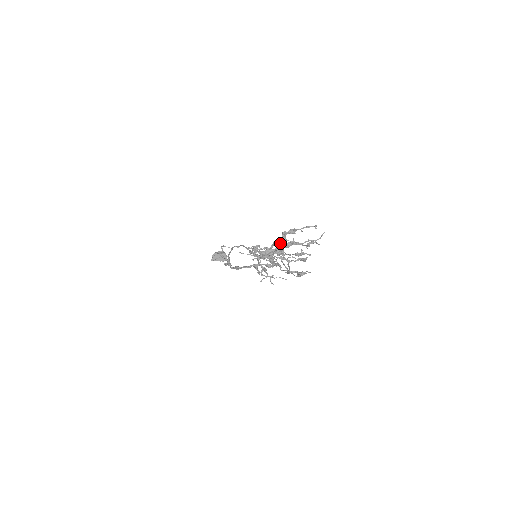
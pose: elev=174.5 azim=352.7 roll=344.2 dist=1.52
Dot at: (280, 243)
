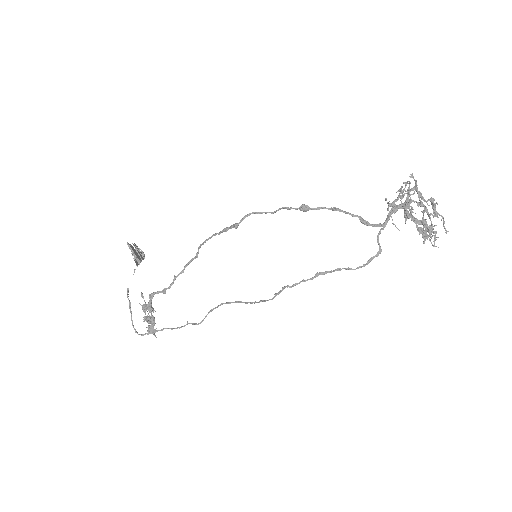
Dot at: (434, 200)
